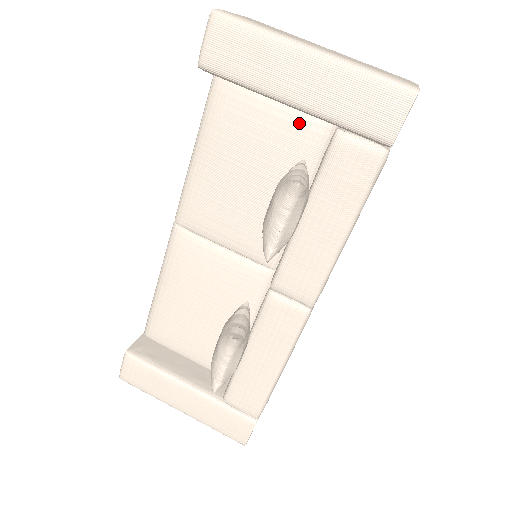
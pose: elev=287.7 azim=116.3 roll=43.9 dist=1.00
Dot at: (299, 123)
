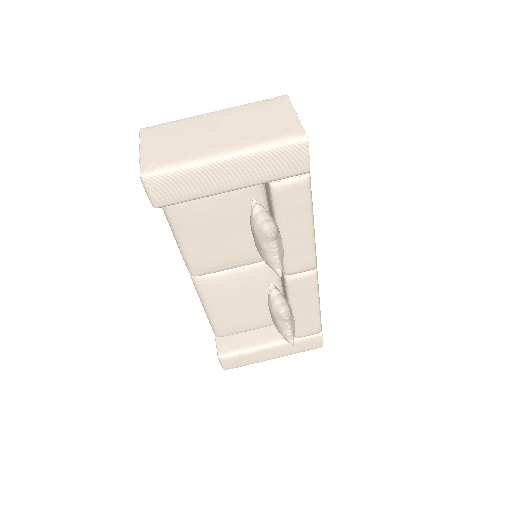
Dot at: occluded
